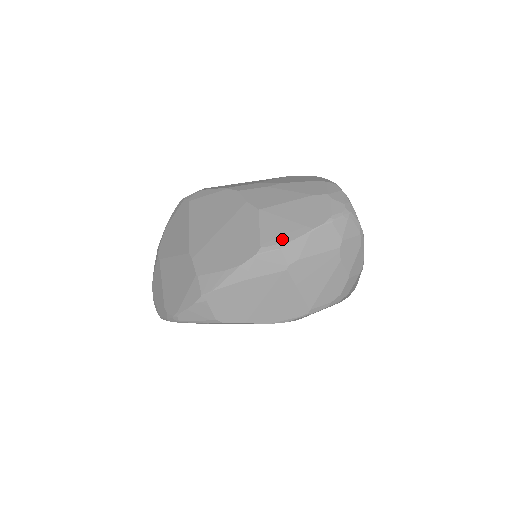
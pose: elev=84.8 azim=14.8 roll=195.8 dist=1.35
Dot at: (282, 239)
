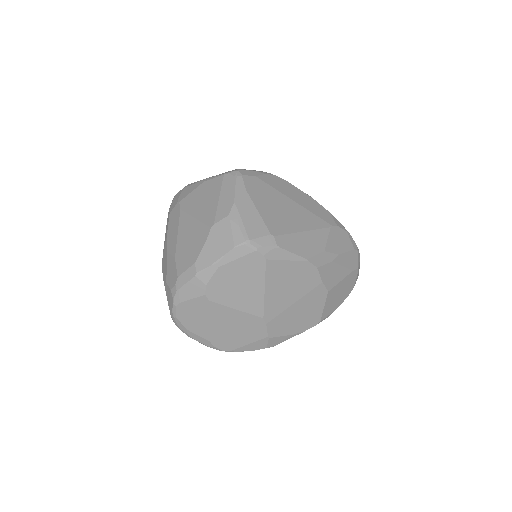
Dot at: (331, 311)
